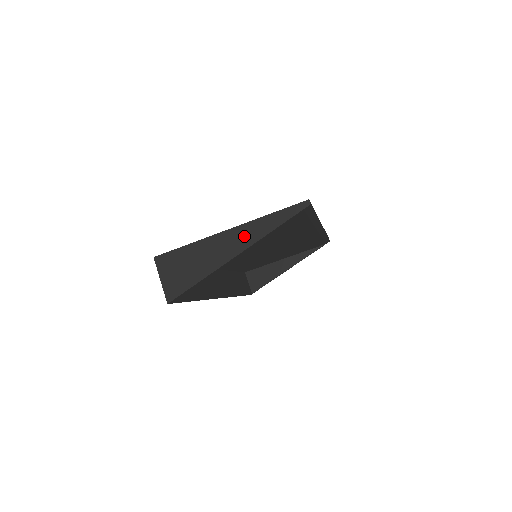
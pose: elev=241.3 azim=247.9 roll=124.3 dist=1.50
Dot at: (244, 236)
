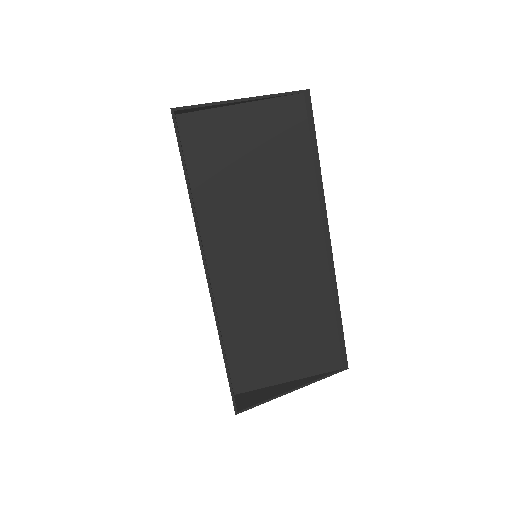
Dot at: occluded
